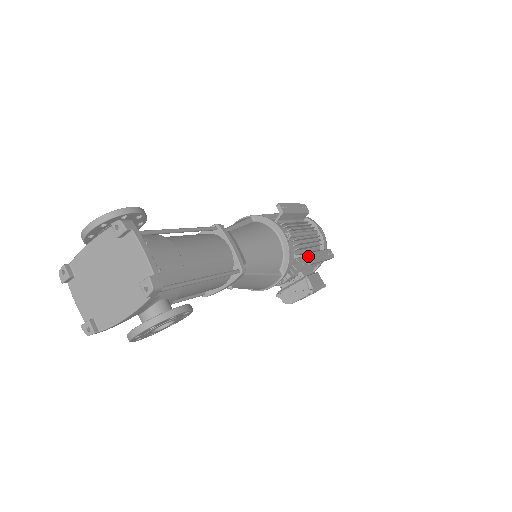
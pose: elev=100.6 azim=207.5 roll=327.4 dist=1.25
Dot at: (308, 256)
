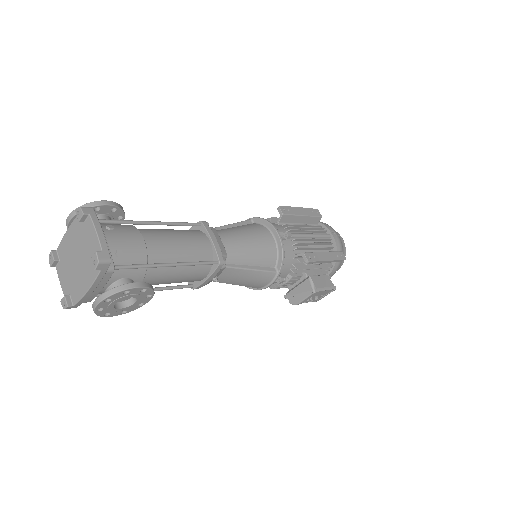
Dot at: (306, 255)
